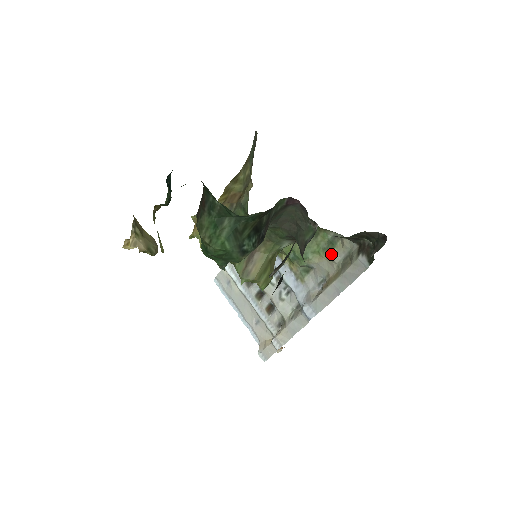
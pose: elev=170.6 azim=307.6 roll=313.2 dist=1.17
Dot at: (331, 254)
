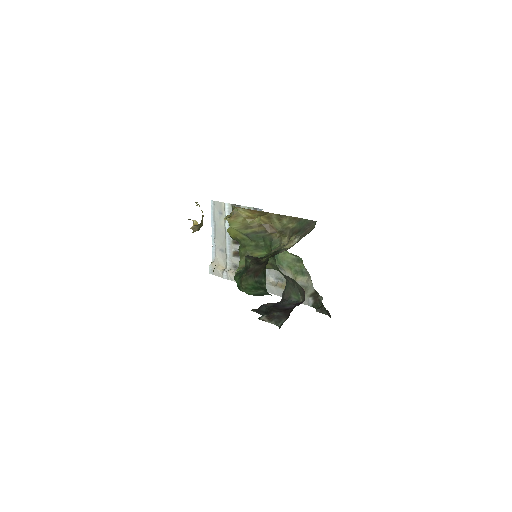
Dot at: (297, 277)
